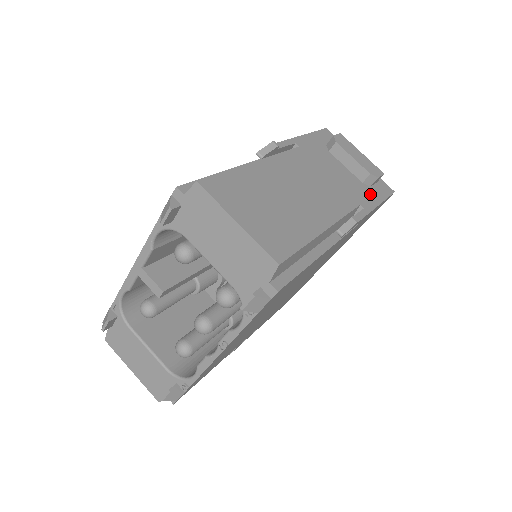
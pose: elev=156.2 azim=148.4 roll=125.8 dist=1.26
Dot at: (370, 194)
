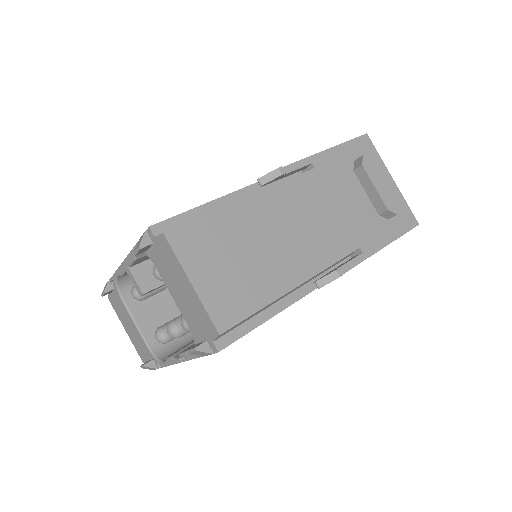
Dot at: (381, 231)
